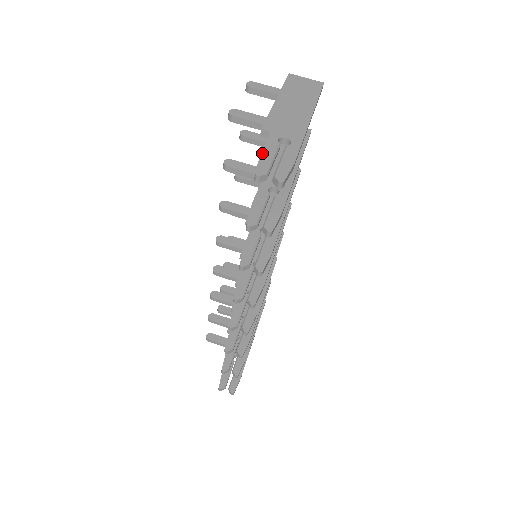
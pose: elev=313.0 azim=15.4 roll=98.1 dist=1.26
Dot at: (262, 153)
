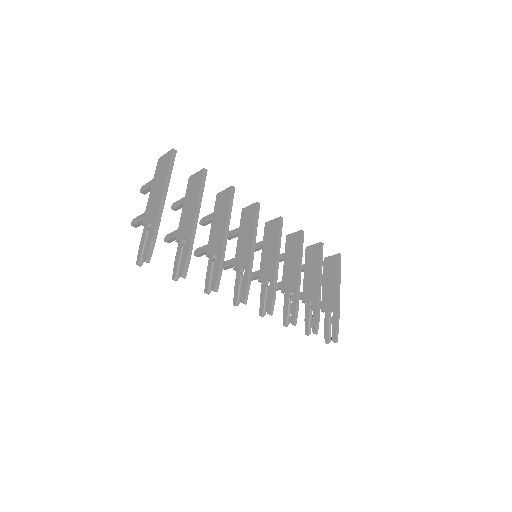
Dot at: (140, 245)
